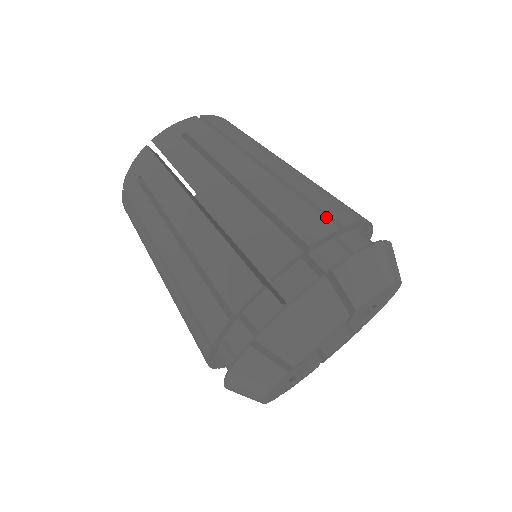
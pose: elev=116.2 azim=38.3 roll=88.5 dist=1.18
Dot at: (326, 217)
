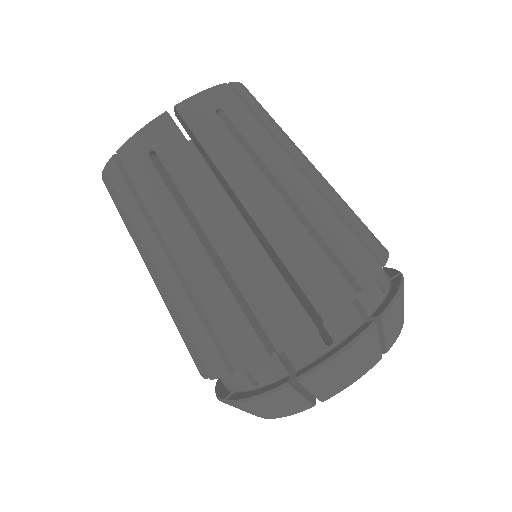
Dot at: (309, 302)
